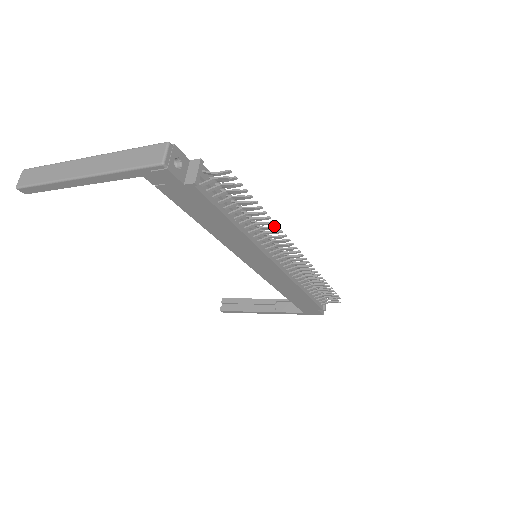
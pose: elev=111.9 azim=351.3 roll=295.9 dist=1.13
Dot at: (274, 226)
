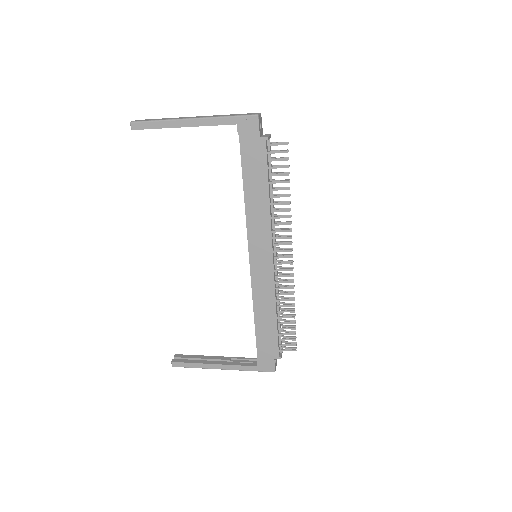
Dot at: occluded
